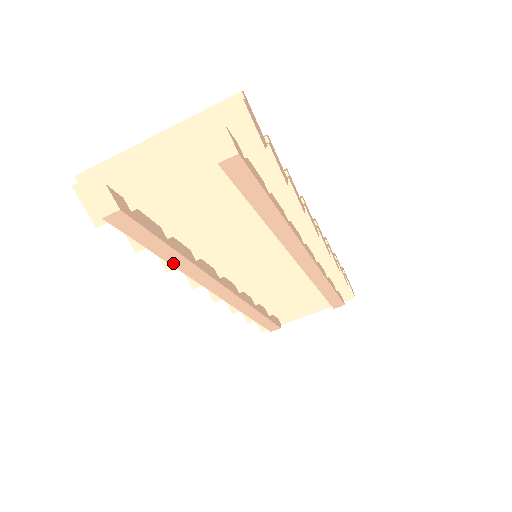
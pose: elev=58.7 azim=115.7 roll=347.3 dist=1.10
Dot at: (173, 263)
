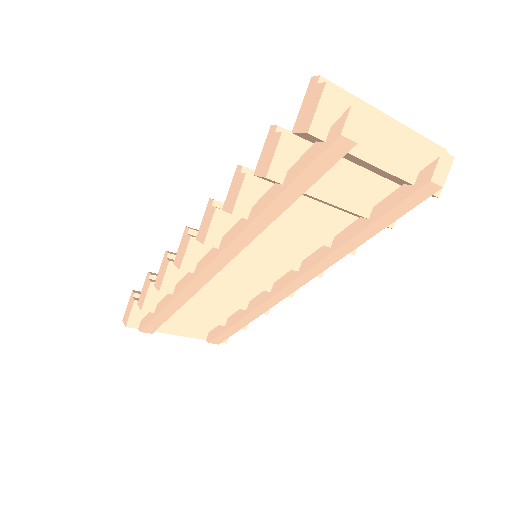
Dot at: (265, 212)
